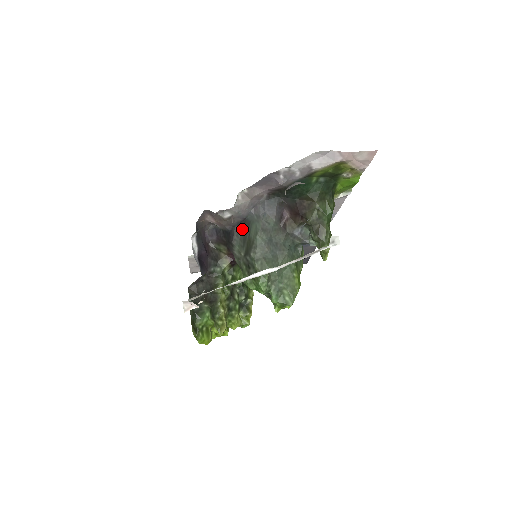
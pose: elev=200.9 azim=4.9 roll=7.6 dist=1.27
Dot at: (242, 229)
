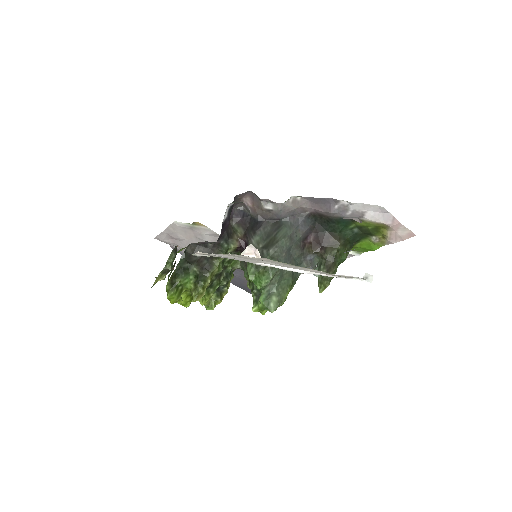
Dot at: (271, 226)
